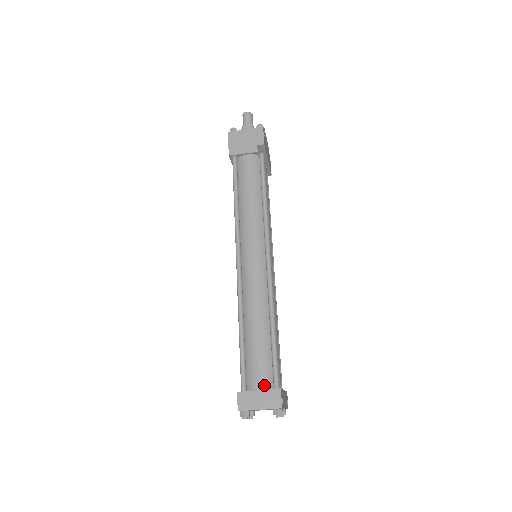
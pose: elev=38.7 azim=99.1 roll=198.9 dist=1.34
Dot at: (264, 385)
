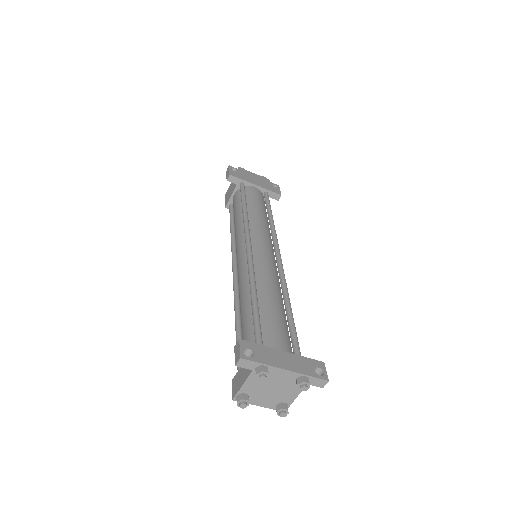
Dot at: occluded
